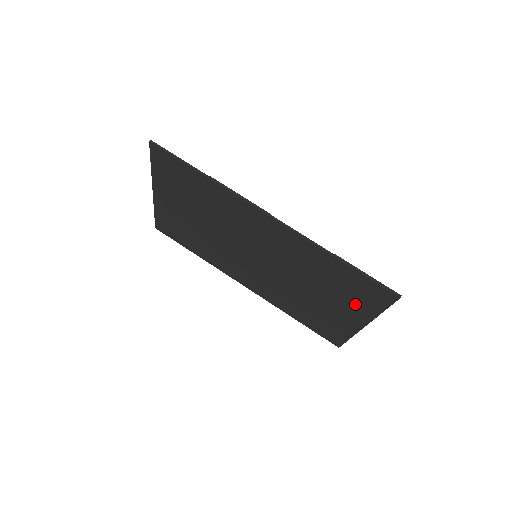
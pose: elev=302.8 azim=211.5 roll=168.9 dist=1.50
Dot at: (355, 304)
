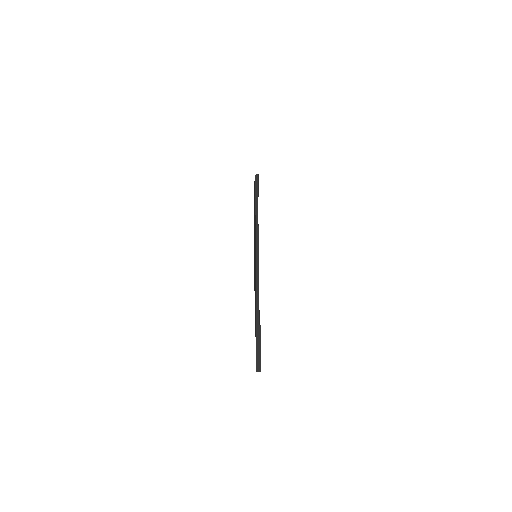
Dot at: occluded
